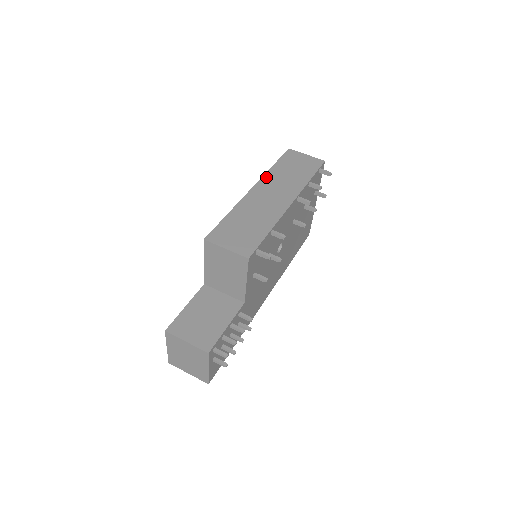
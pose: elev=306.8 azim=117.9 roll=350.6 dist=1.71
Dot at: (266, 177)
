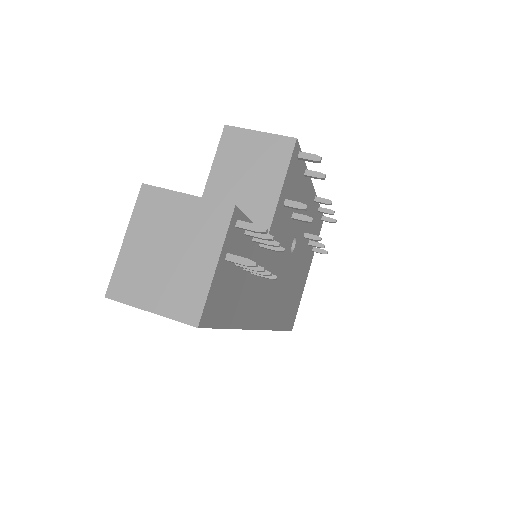
Dot at: occluded
